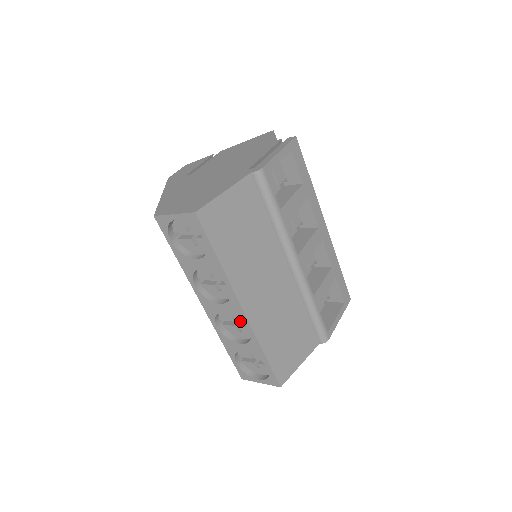
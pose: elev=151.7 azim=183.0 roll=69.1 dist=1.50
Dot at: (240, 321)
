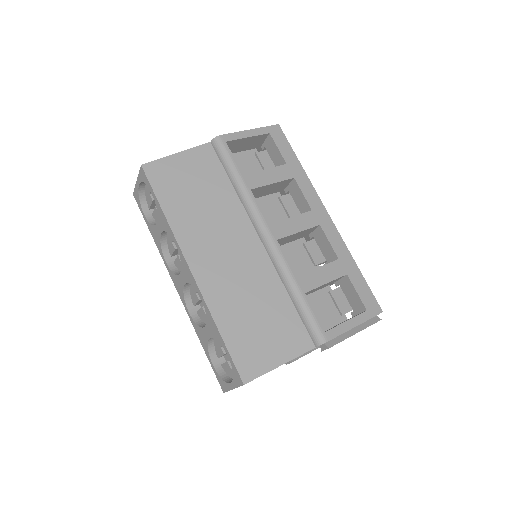
Dot at: occluded
